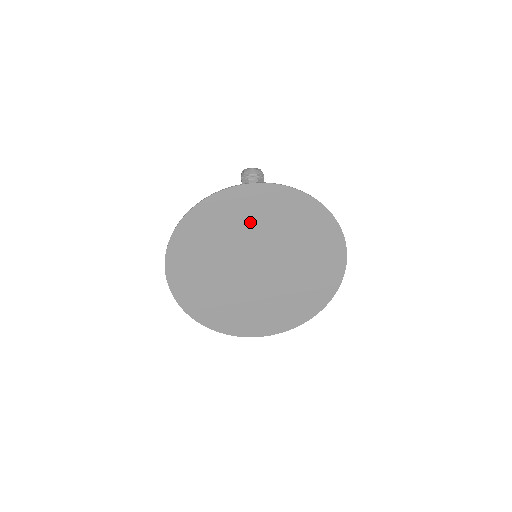
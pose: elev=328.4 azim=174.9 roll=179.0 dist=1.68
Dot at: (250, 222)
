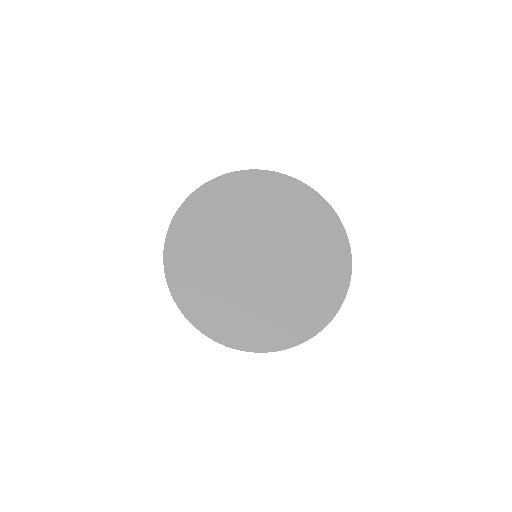
Dot at: (231, 211)
